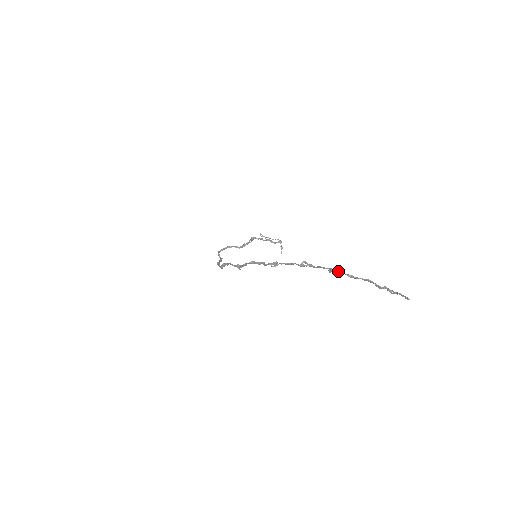
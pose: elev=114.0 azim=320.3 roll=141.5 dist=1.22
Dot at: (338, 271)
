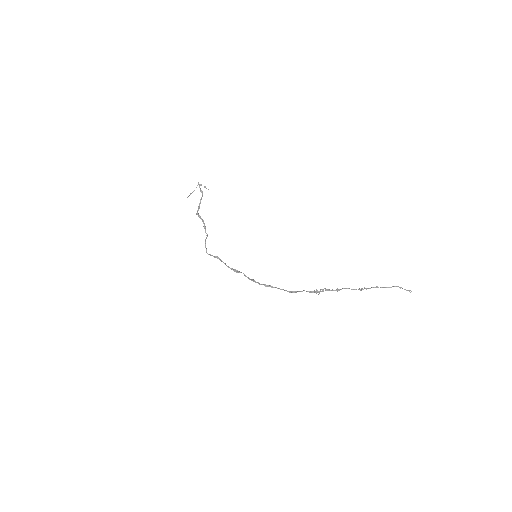
Dot at: occluded
